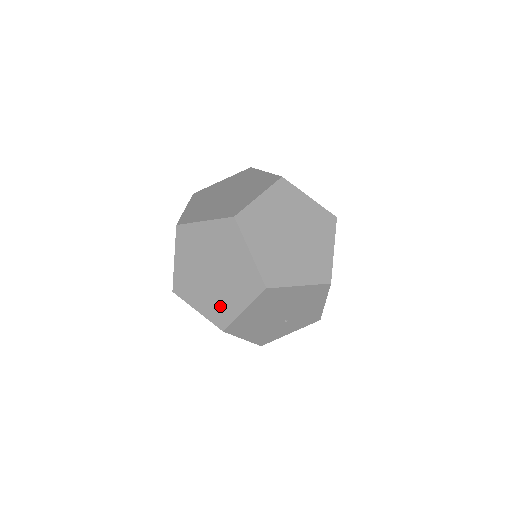
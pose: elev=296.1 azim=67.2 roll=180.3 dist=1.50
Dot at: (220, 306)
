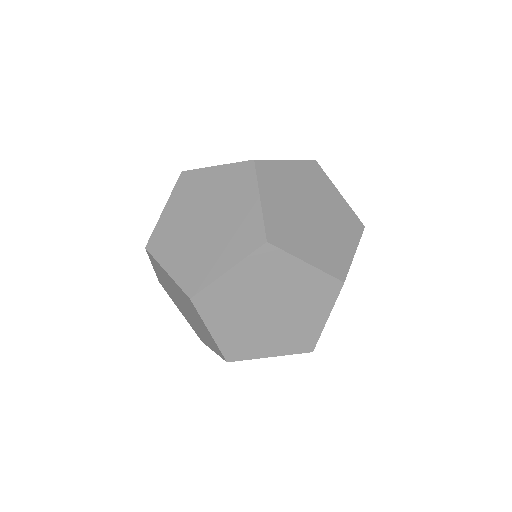
Dot at: (297, 334)
